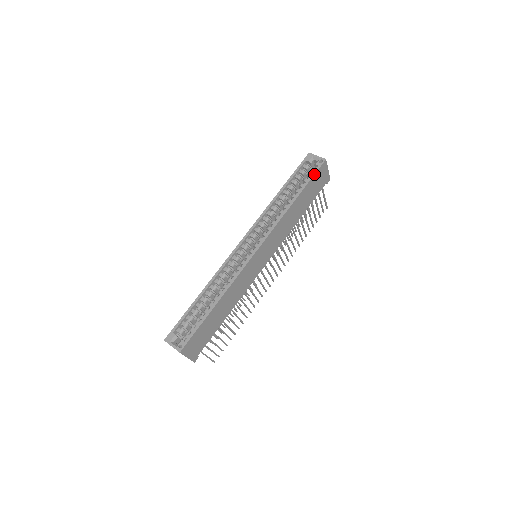
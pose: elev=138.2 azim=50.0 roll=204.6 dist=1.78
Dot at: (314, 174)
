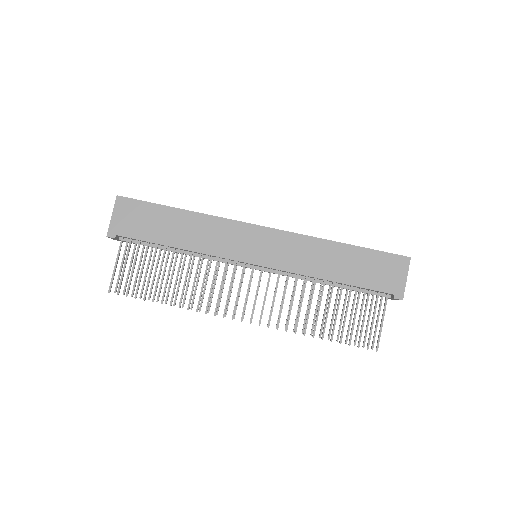
Dot at: occluded
